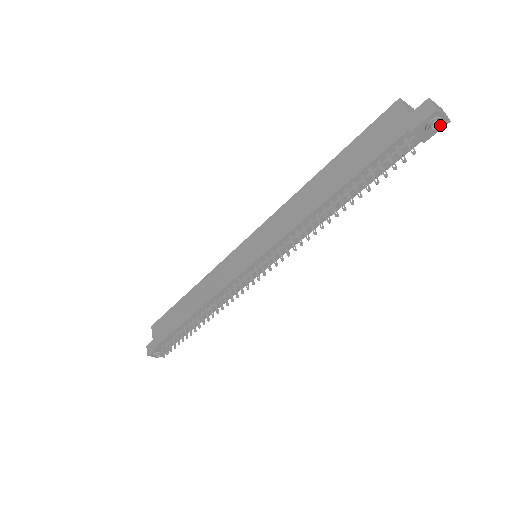
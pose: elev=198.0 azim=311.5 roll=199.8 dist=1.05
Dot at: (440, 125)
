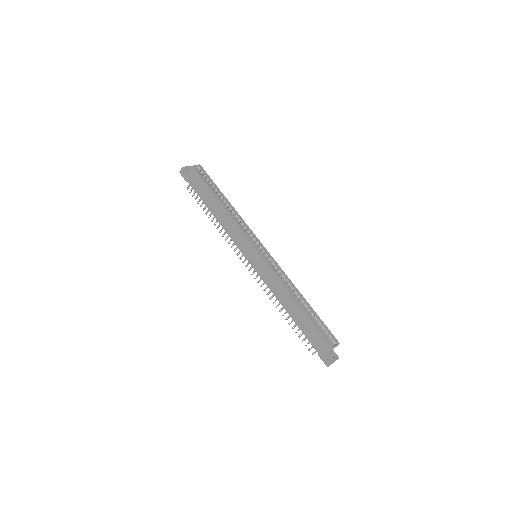
Dot at: occluded
